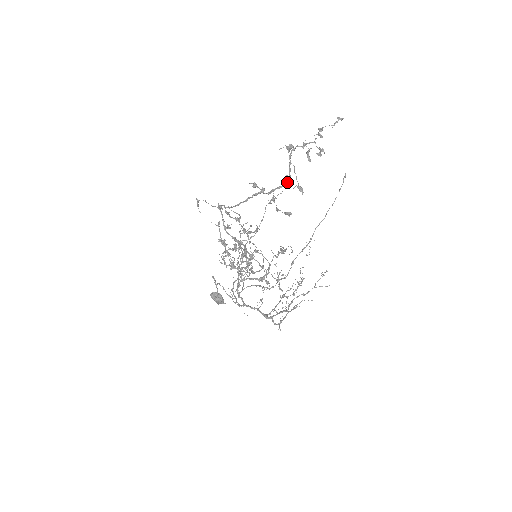
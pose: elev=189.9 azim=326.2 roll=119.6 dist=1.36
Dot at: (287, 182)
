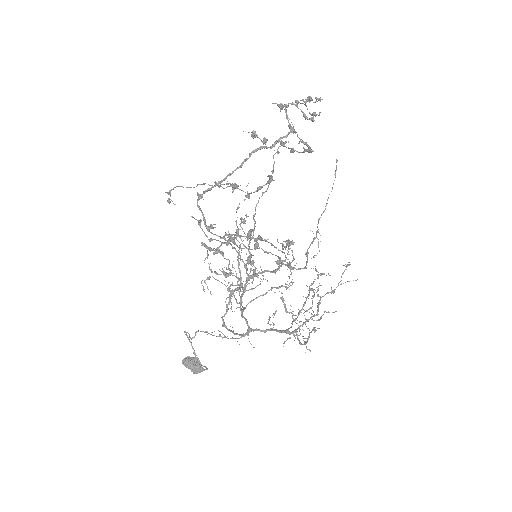
Dot at: (291, 132)
